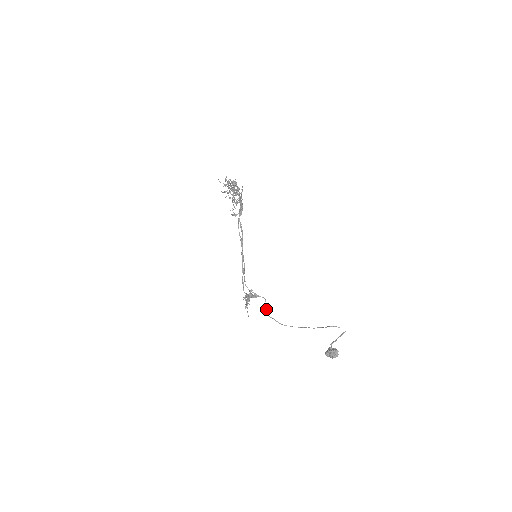
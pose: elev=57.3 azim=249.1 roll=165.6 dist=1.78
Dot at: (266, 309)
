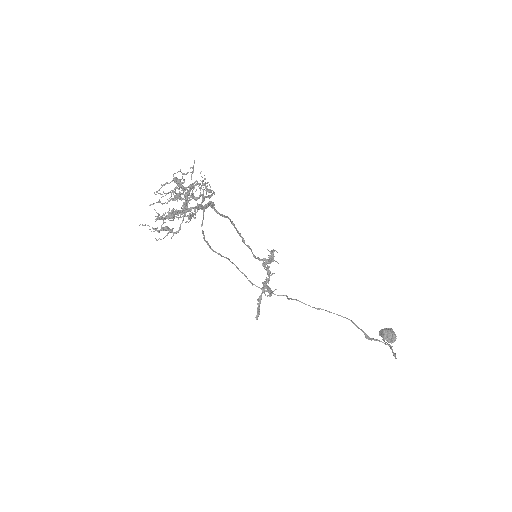
Dot at: occluded
